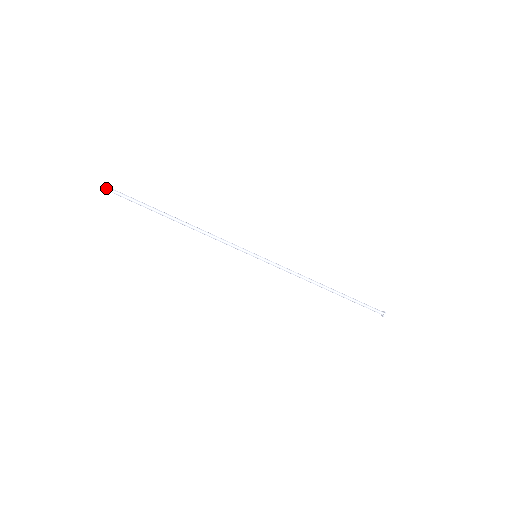
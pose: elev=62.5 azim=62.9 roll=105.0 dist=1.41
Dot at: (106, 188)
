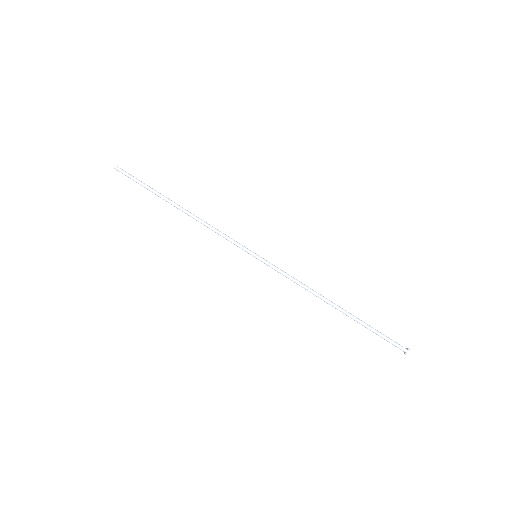
Dot at: (119, 168)
